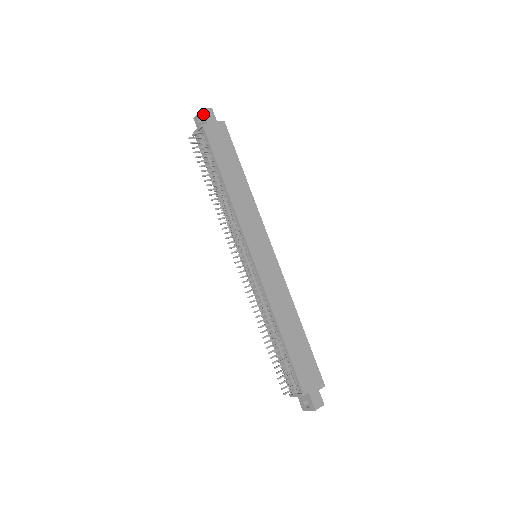
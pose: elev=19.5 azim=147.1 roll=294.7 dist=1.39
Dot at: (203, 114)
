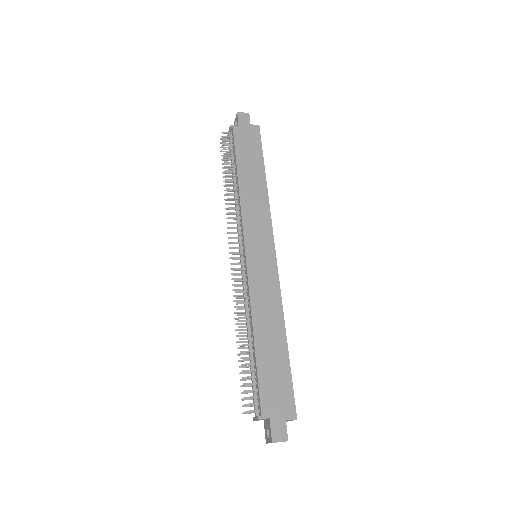
Dot at: (237, 117)
